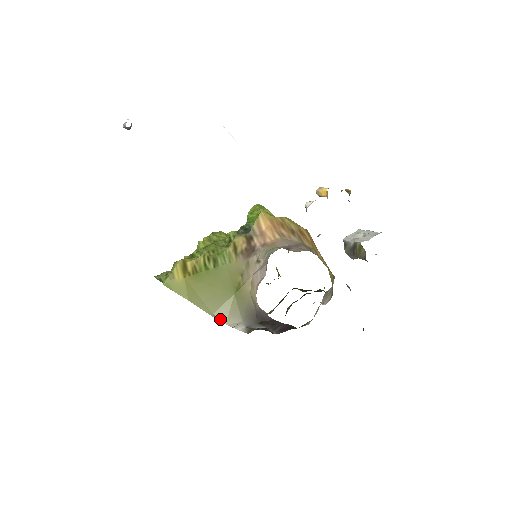
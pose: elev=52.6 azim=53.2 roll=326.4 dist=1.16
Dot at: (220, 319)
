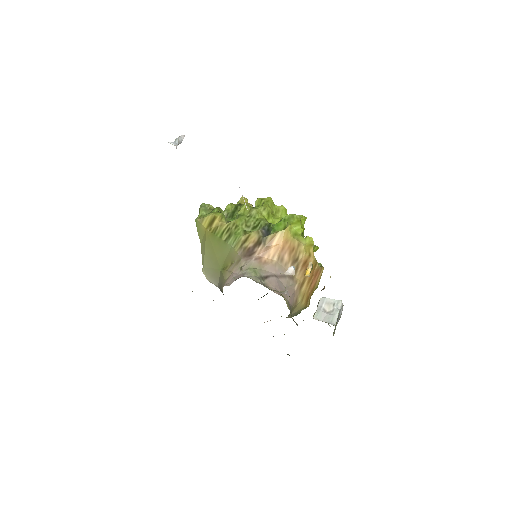
Dot at: (206, 274)
